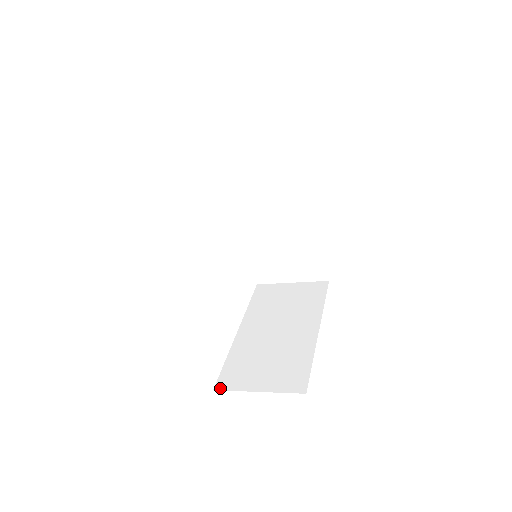
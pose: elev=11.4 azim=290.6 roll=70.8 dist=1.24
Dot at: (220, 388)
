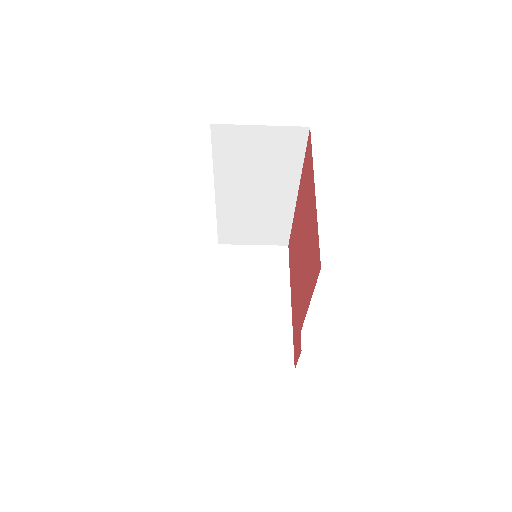
Dot at: (217, 367)
